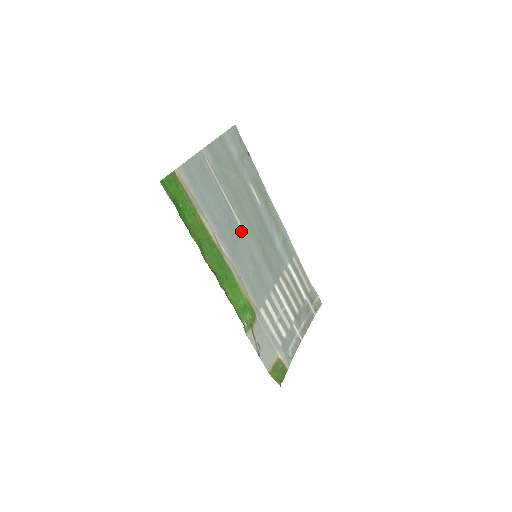
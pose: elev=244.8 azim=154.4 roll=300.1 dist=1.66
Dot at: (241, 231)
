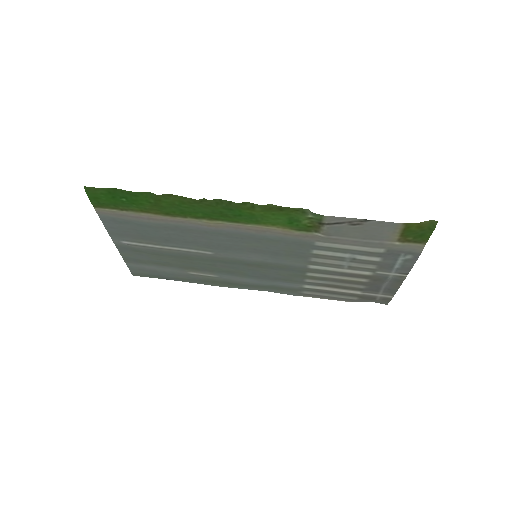
Dot at: (217, 252)
